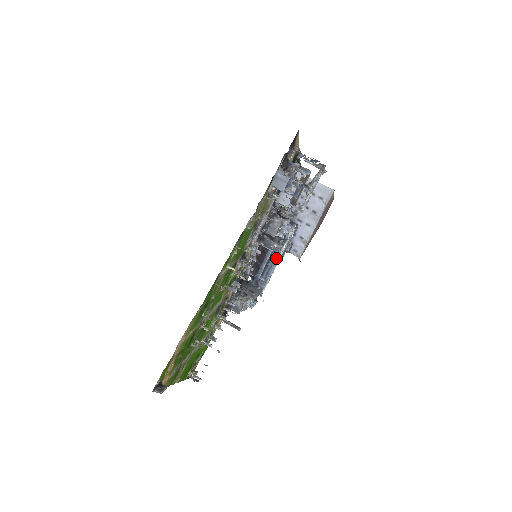
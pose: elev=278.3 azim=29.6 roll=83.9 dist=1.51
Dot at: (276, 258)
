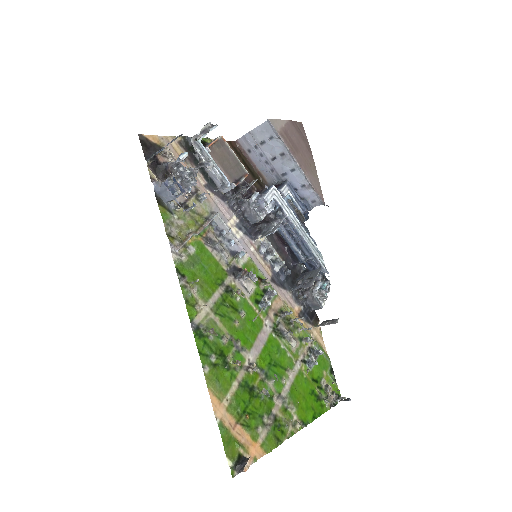
Dot at: (295, 230)
